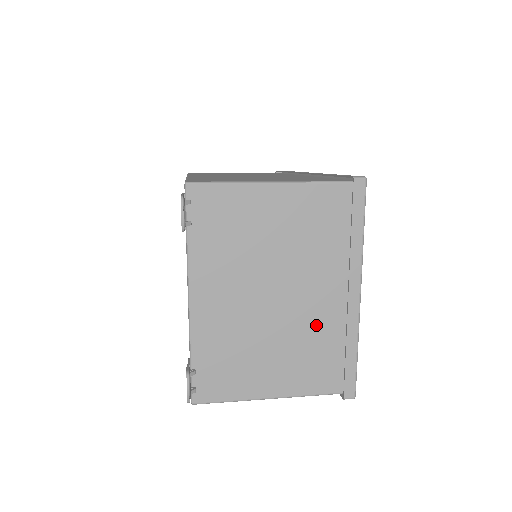
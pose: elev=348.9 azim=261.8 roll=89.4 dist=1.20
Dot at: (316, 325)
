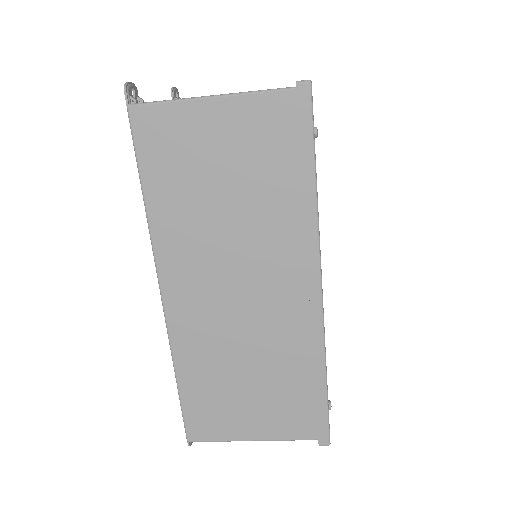
Dot at: occluded
